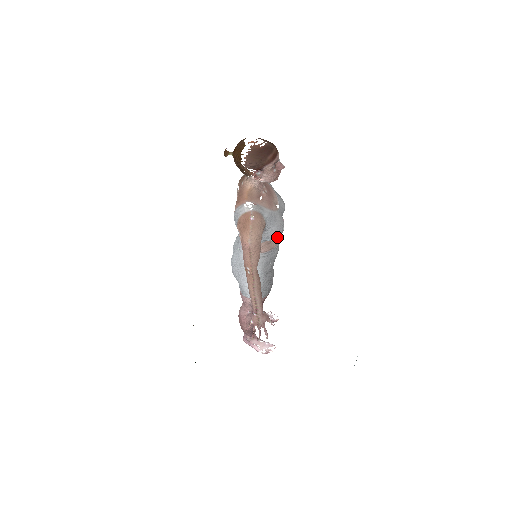
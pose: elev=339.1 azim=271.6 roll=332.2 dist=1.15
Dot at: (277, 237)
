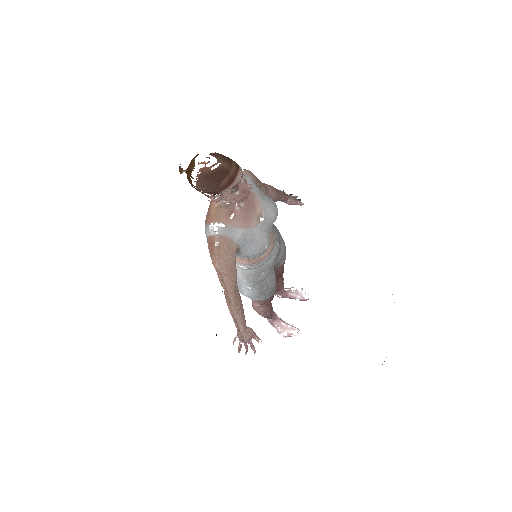
Dot at: occluded
